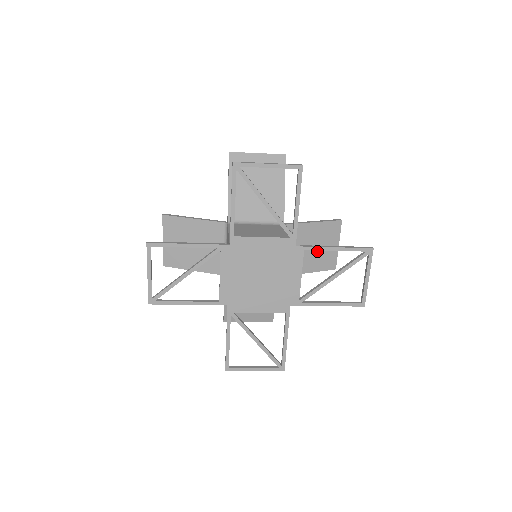
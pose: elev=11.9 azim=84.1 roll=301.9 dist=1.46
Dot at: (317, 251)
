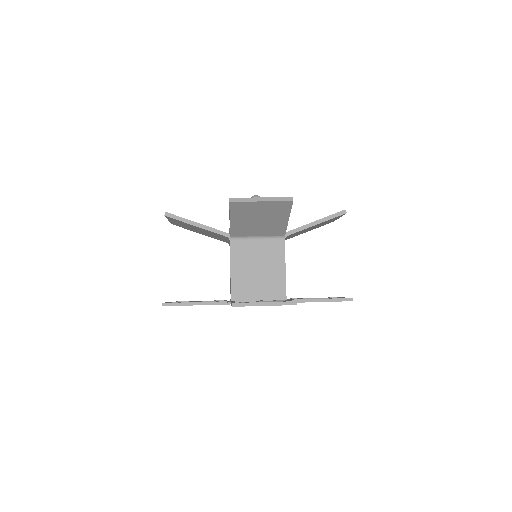
Dot at: occluded
